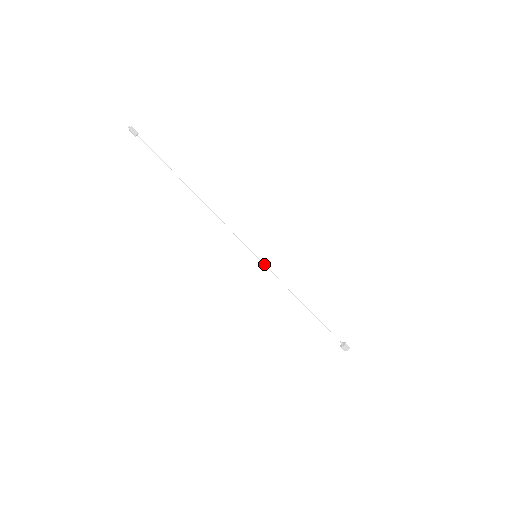
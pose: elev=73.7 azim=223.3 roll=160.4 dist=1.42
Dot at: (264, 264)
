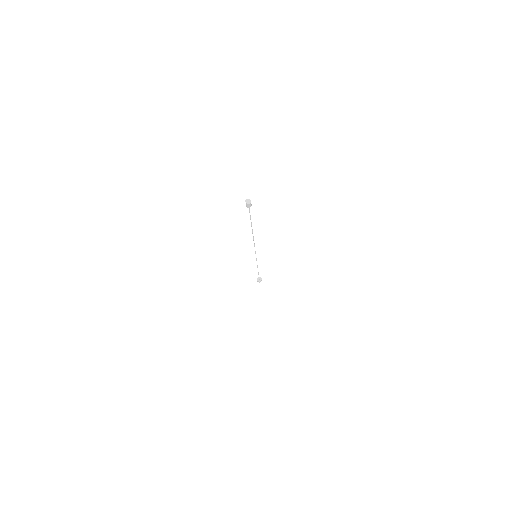
Dot at: (256, 258)
